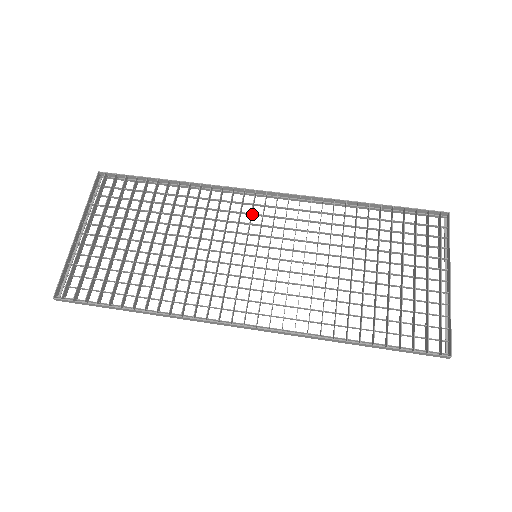
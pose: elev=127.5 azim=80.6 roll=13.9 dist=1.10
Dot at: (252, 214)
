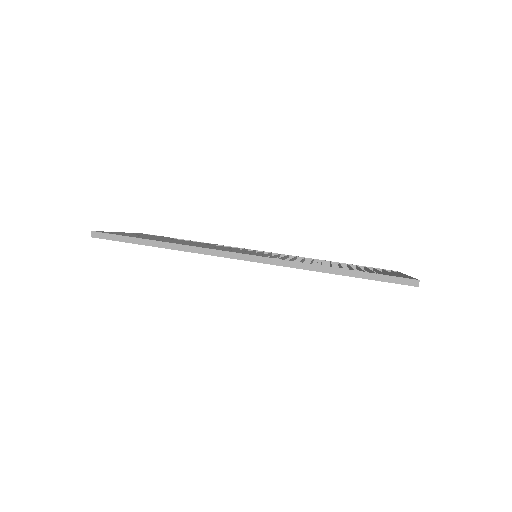
Dot at: occluded
